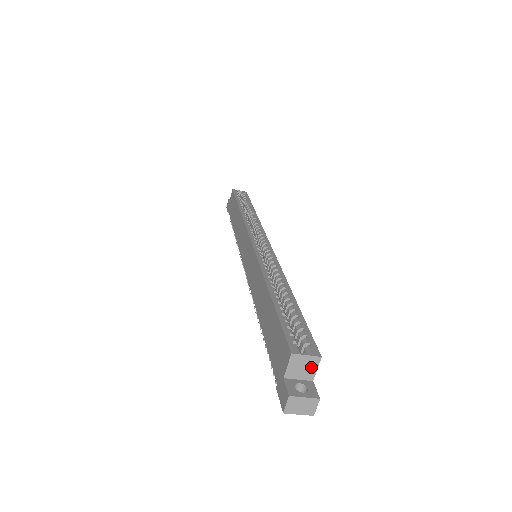
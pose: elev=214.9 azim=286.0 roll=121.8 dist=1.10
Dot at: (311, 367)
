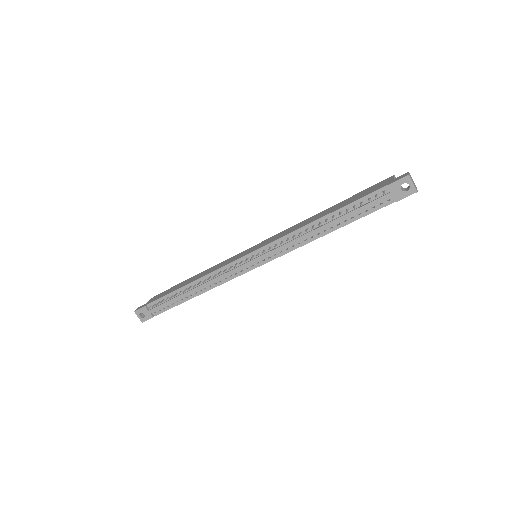
Dot at: occluded
